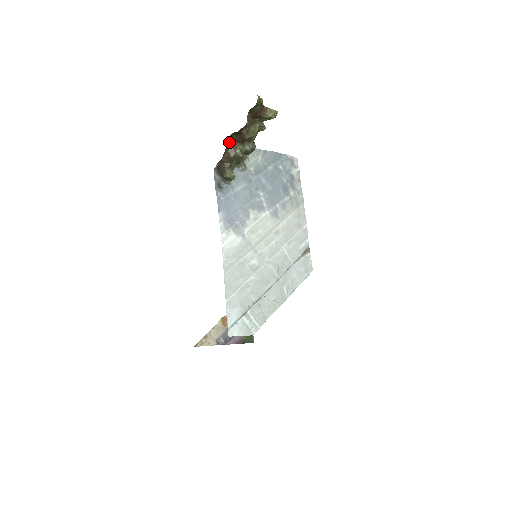
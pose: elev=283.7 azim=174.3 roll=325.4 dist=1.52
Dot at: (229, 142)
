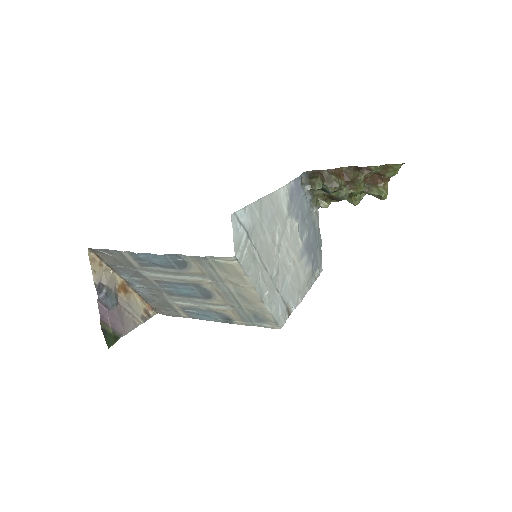
Dot at: (342, 170)
